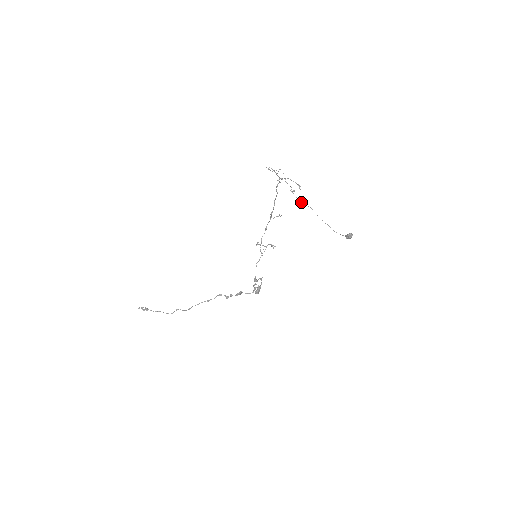
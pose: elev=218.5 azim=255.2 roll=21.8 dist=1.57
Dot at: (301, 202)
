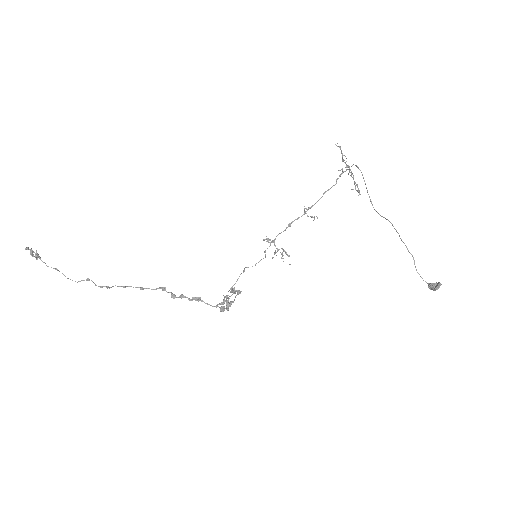
Dot at: occluded
